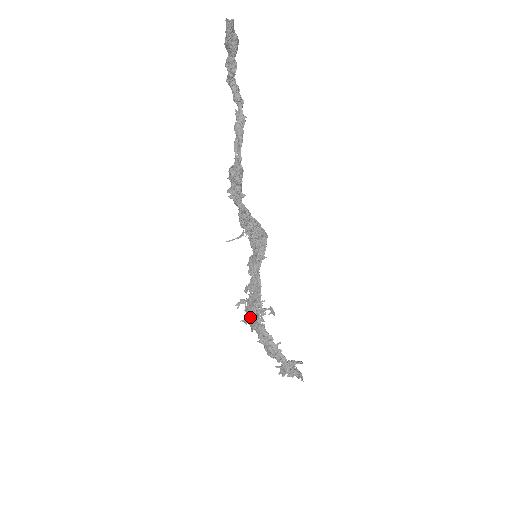
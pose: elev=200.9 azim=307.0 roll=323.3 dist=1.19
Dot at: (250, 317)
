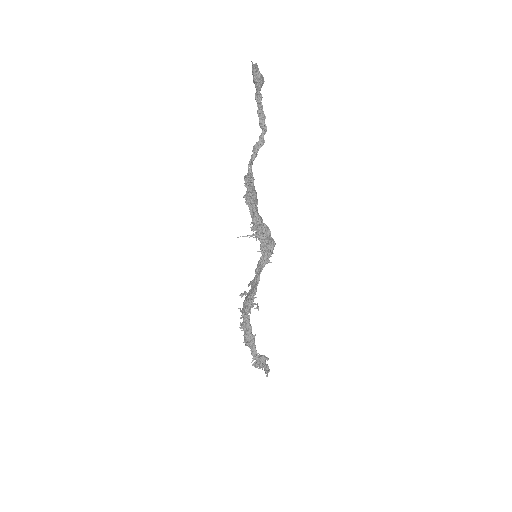
Dot at: (243, 307)
